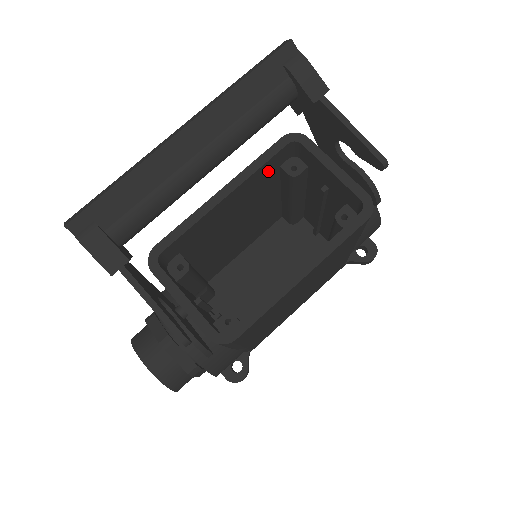
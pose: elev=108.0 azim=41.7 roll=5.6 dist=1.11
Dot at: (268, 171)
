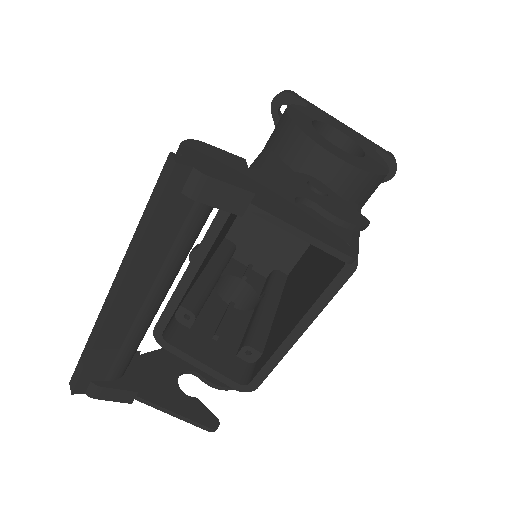
Dot at: (229, 217)
